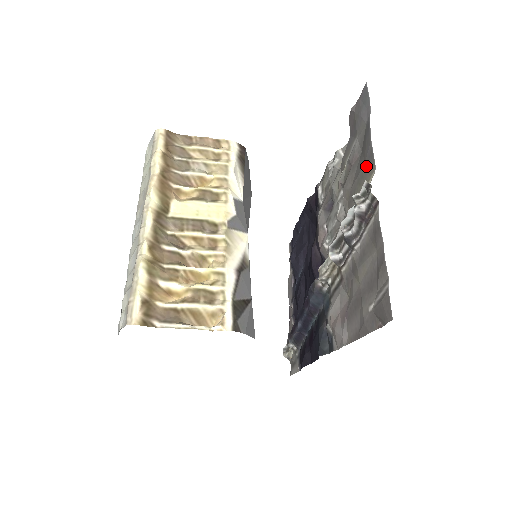
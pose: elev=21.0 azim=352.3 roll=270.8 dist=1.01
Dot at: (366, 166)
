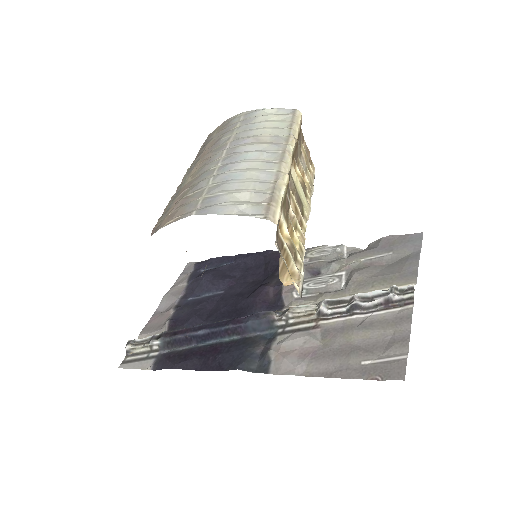
Dot at: (402, 275)
